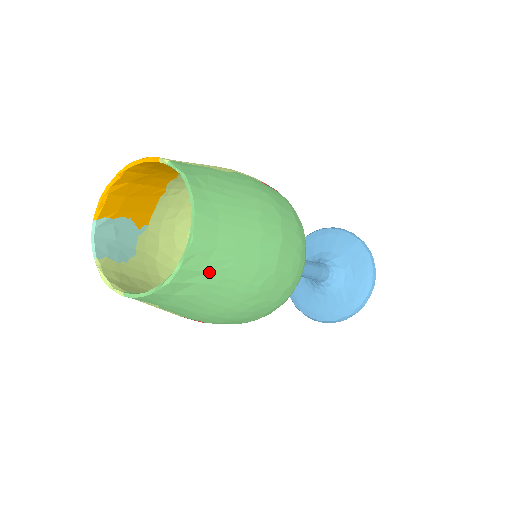
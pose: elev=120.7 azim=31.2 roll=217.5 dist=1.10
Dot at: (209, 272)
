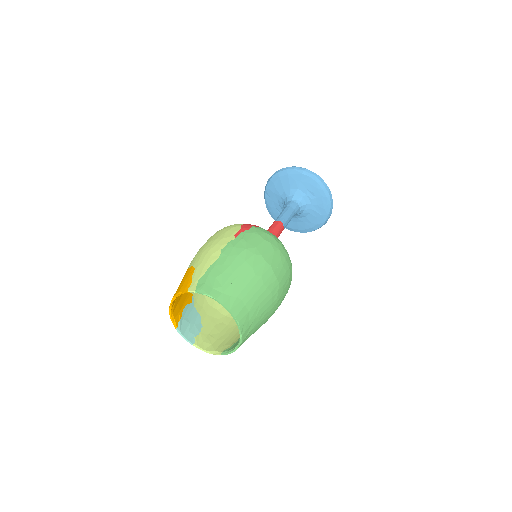
Dot at: (253, 321)
